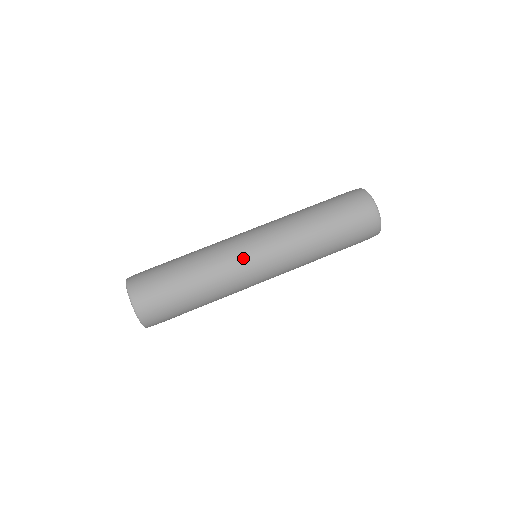
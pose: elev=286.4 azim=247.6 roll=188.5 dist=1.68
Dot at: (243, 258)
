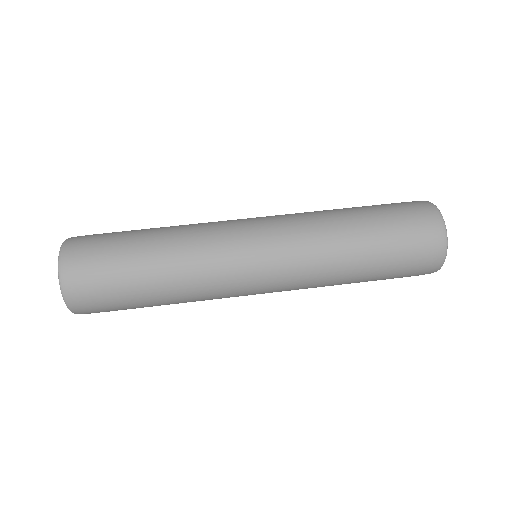
Dot at: (232, 226)
